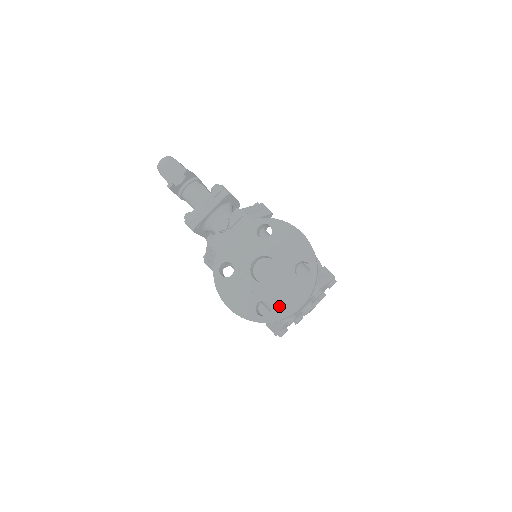
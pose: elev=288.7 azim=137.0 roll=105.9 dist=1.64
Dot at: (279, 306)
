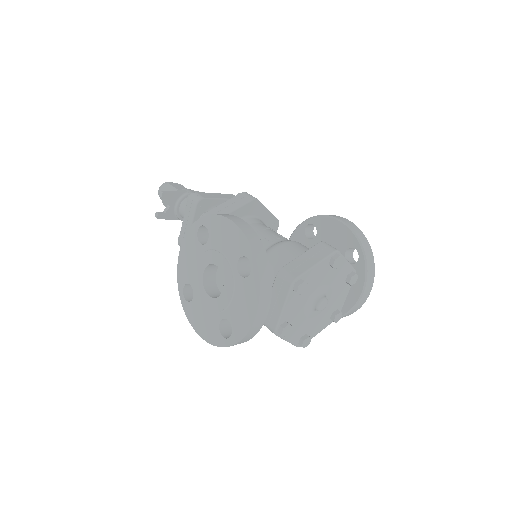
Dot at: (237, 321)
